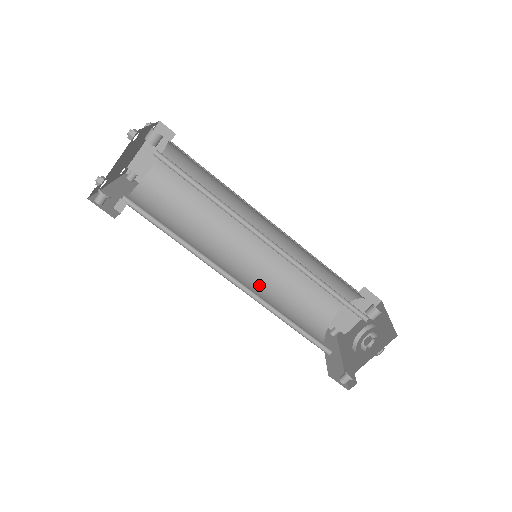
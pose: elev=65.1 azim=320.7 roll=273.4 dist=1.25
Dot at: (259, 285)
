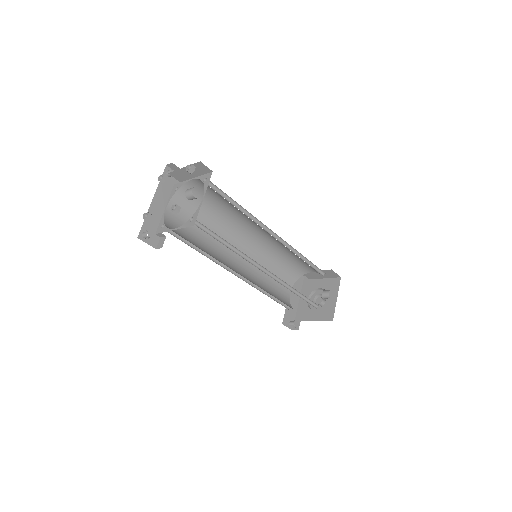
Dot at: (255, 258)
